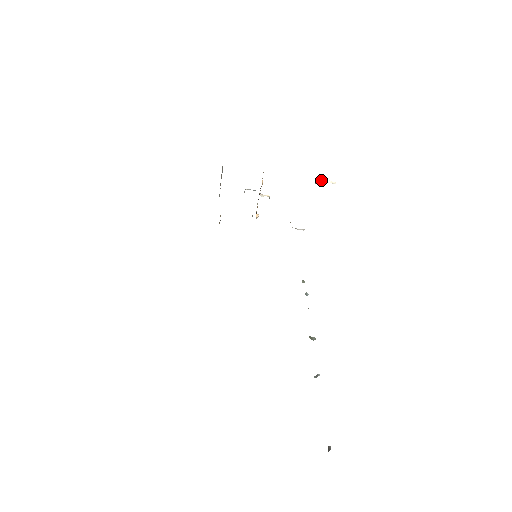
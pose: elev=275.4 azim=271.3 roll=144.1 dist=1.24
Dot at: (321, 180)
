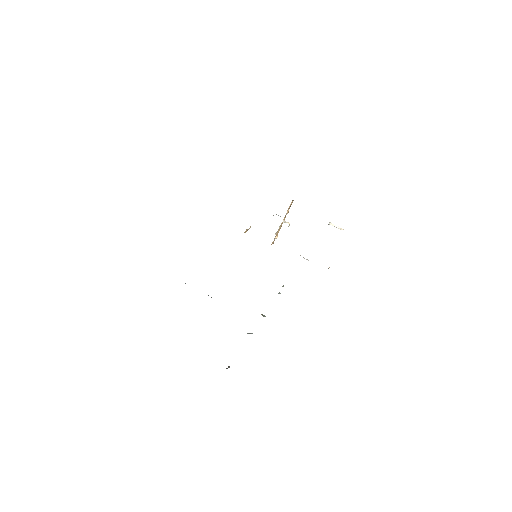
Dot at: (332, 224)
